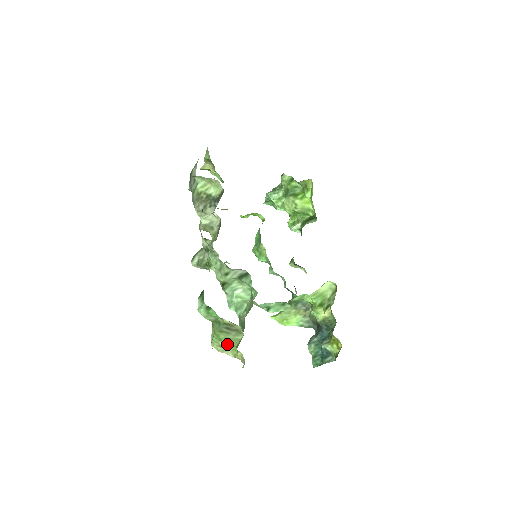
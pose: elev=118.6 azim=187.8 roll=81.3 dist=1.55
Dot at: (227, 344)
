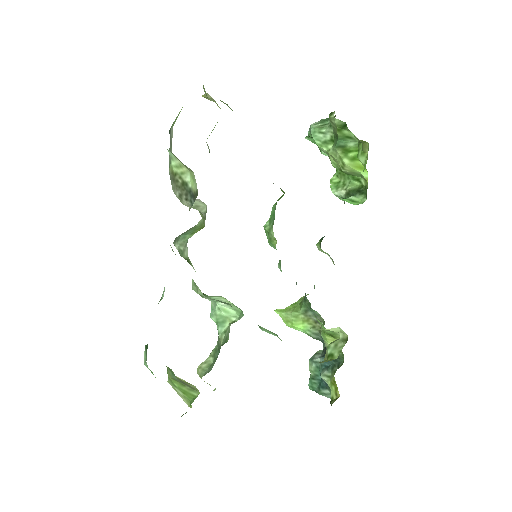
Dot at: (181, 393)
